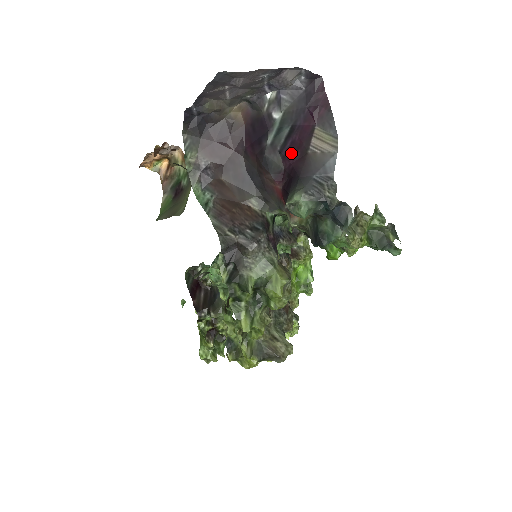
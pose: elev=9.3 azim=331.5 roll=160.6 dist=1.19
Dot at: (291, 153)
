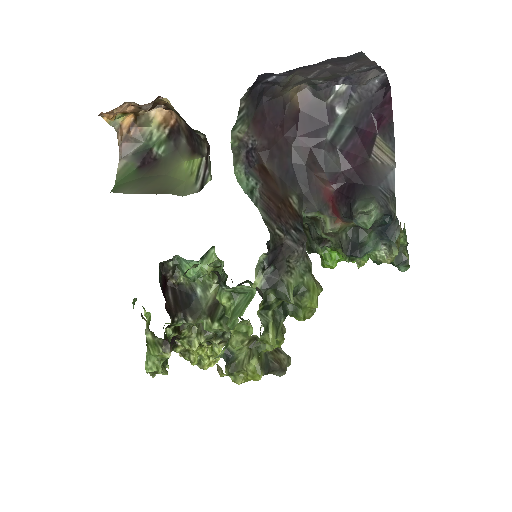
Dot at: (352, 156)
